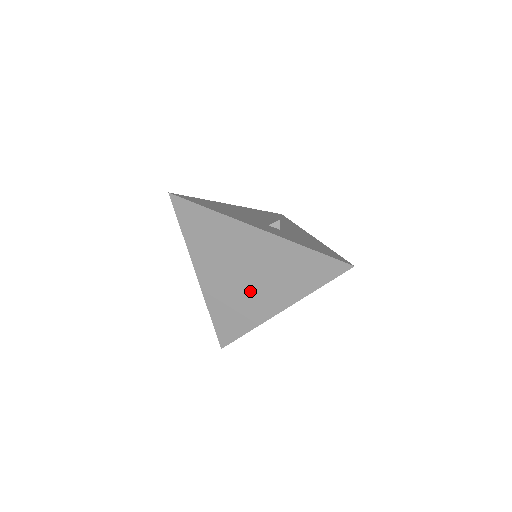
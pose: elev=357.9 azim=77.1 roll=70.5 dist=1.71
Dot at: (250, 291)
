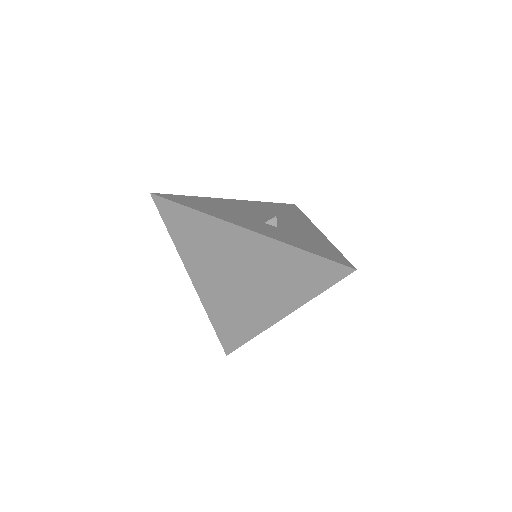
Dot at: (247, 296)
